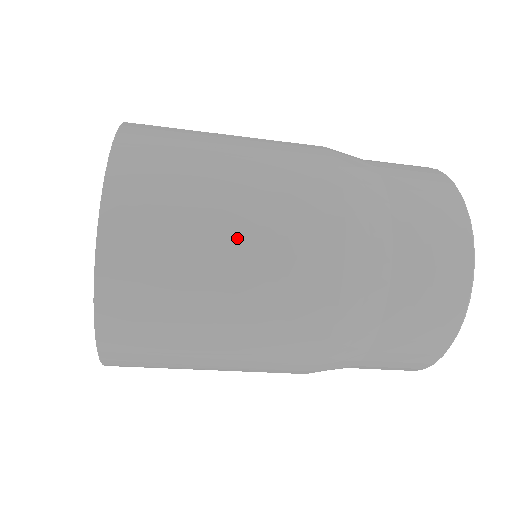
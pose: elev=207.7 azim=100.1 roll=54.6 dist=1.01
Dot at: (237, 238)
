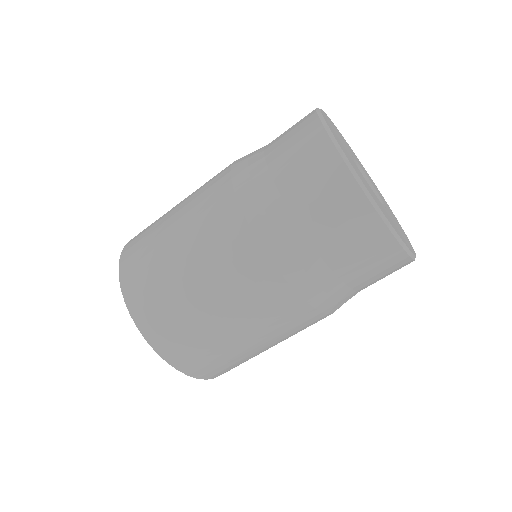
Dot at: (220, 313)
